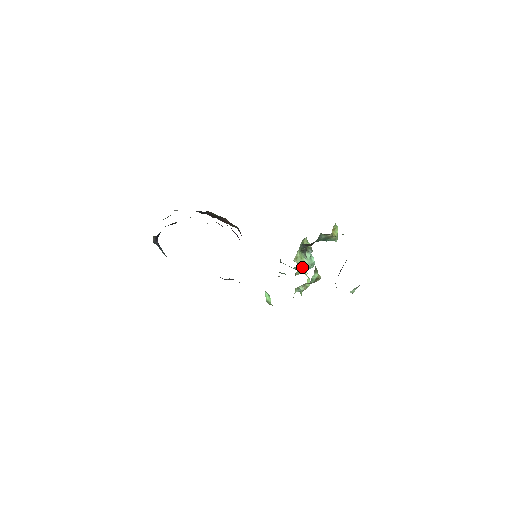
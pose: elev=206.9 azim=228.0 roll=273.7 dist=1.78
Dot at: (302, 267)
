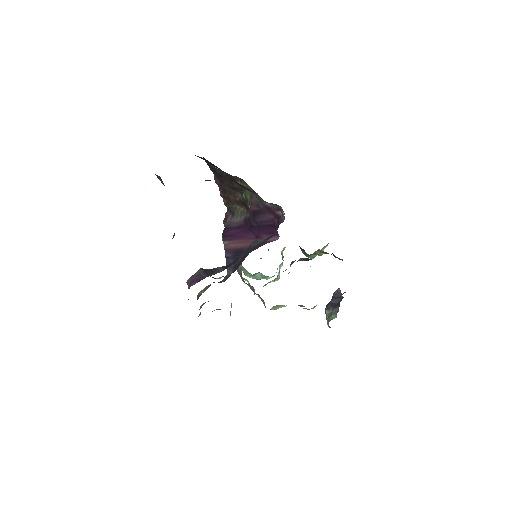
Dot at: occluded
